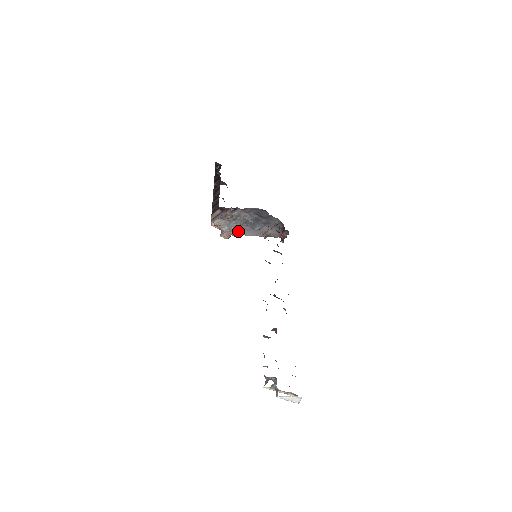
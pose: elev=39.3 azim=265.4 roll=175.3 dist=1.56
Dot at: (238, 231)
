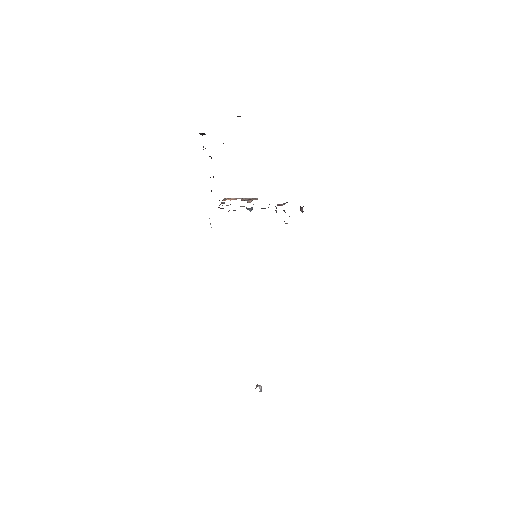
Dot at: occluded
